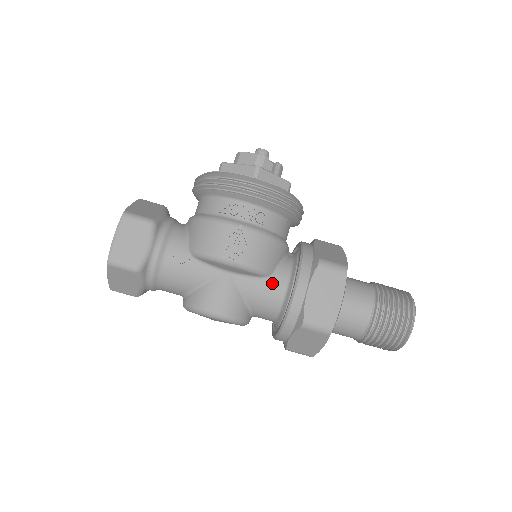
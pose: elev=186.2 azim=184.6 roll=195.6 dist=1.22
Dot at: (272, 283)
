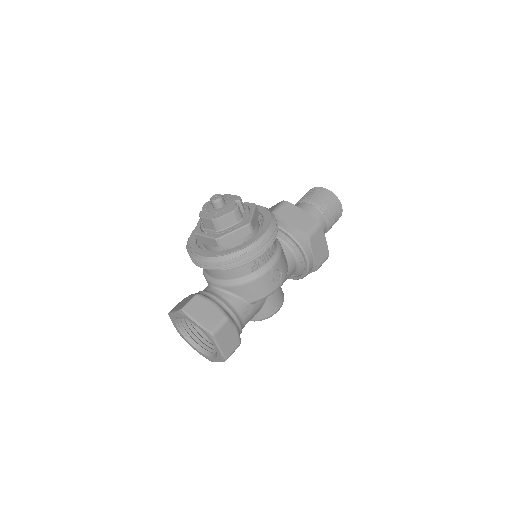
Dot at: (290, 266)
